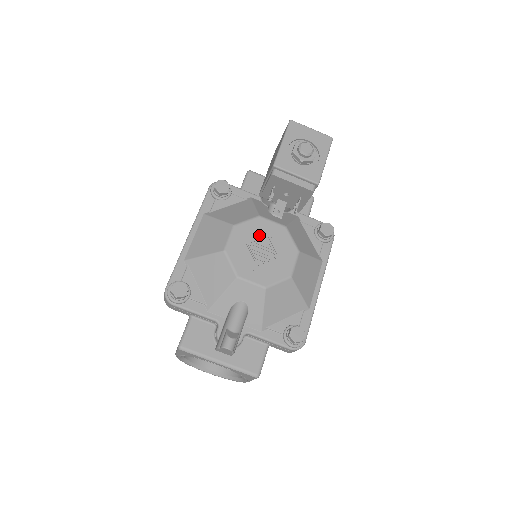
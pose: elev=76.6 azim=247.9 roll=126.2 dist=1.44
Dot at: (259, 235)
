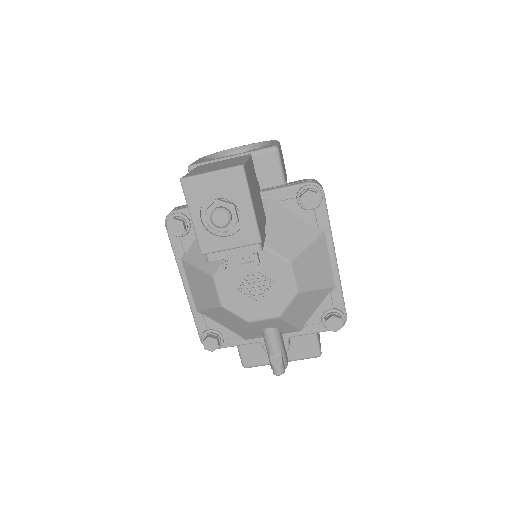
Dot at: (242, 272)
